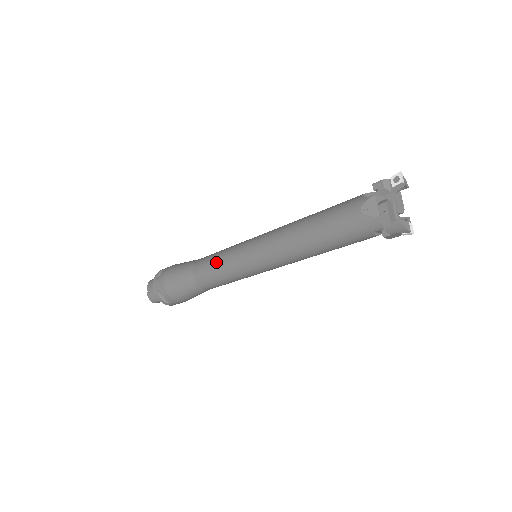
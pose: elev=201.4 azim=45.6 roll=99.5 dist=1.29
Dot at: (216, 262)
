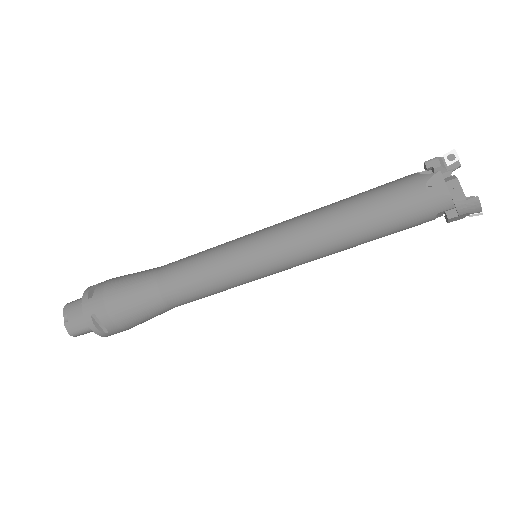
Dot at: (201, 266)
